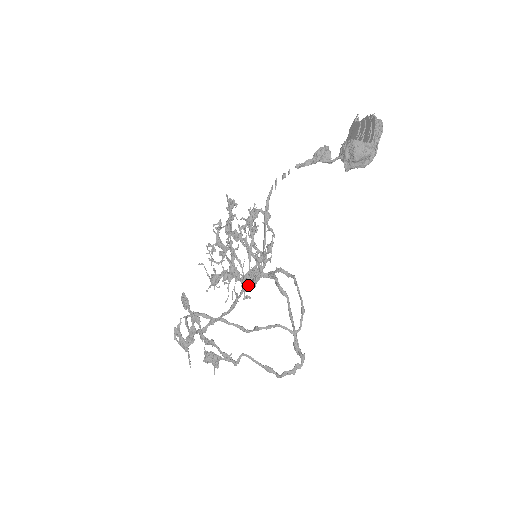
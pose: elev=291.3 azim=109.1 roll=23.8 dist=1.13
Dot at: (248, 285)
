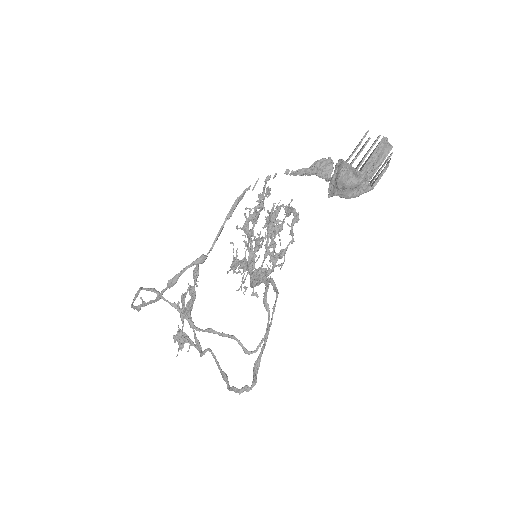
Dot at: (173, 282)
